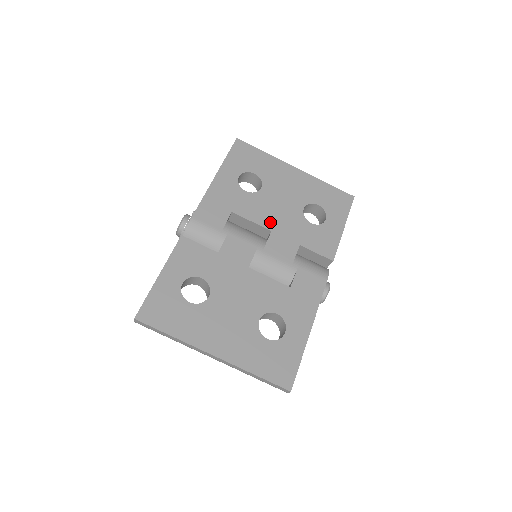
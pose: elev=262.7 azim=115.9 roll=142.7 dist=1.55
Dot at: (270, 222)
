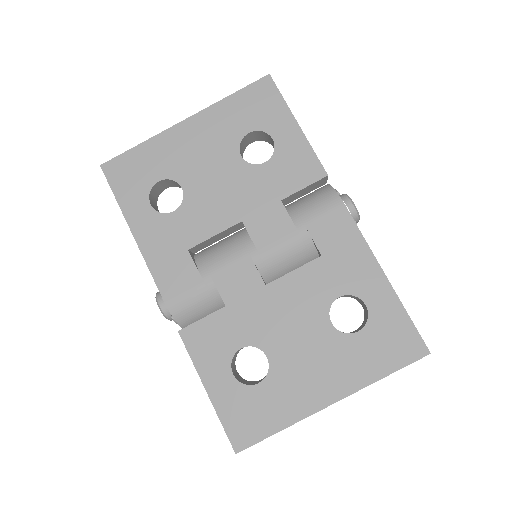
Dot at: (230, 214)
